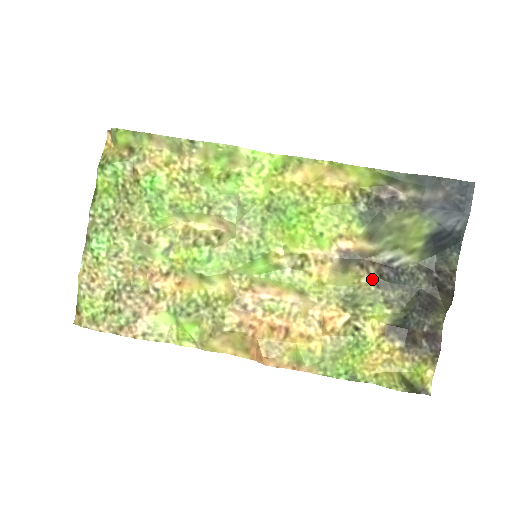
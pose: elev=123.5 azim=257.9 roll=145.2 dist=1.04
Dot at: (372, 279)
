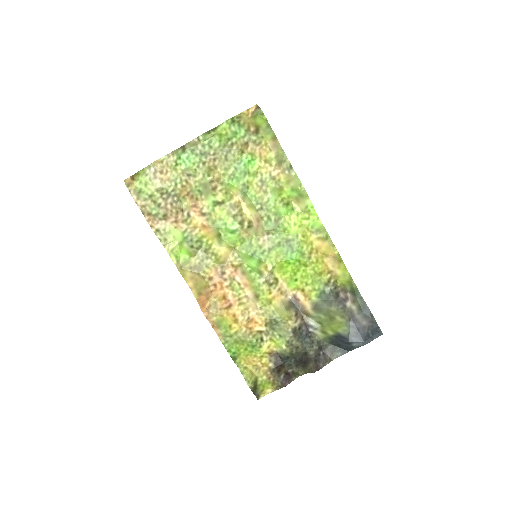
Dot at: (294, 326)
